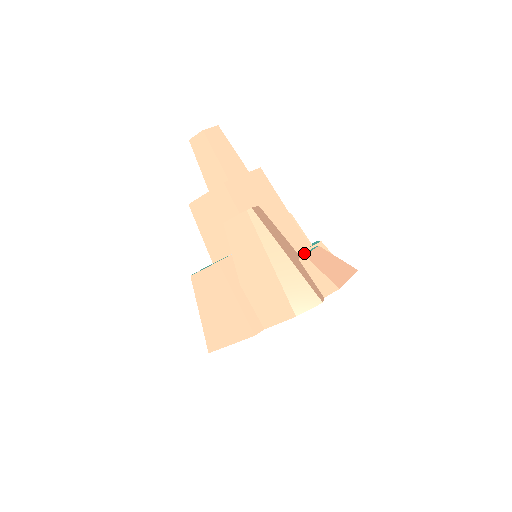
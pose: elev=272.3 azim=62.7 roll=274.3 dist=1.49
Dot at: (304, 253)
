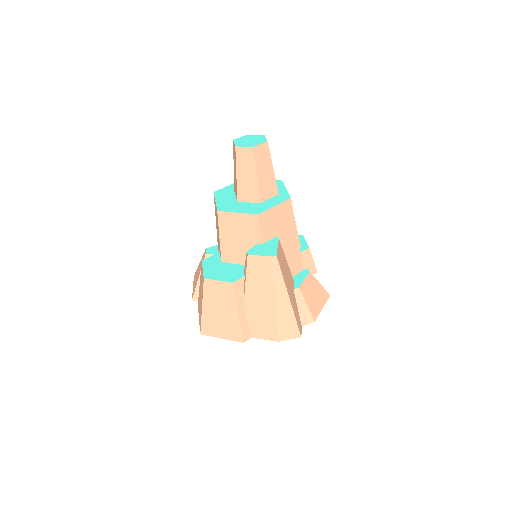
Dot at: (297, 276)
